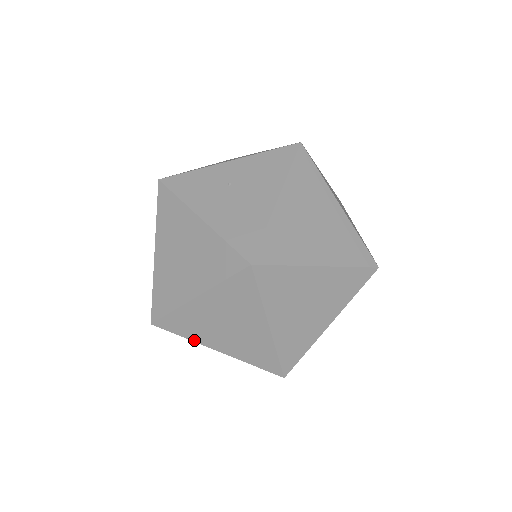
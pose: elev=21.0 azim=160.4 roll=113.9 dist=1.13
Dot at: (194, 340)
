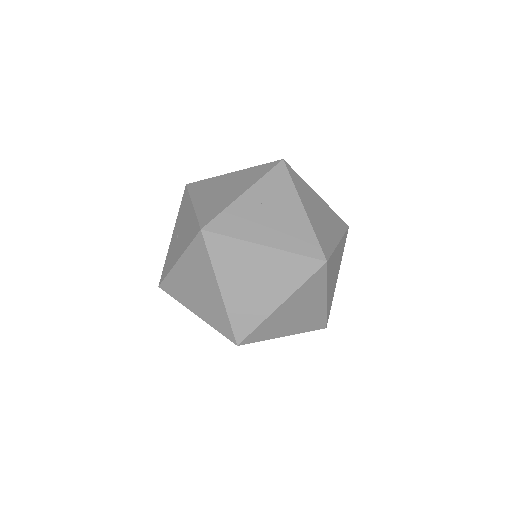
Dot at: (264, 318)
